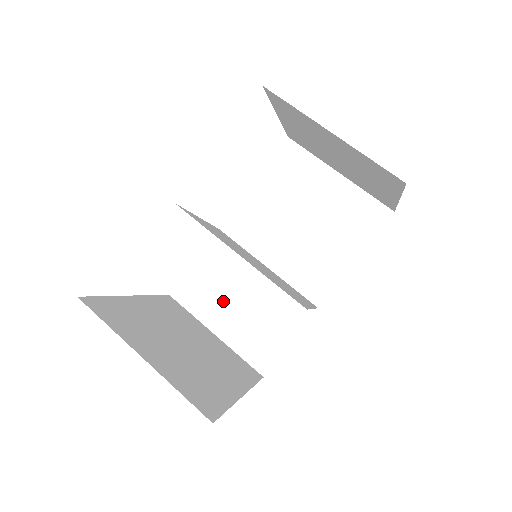
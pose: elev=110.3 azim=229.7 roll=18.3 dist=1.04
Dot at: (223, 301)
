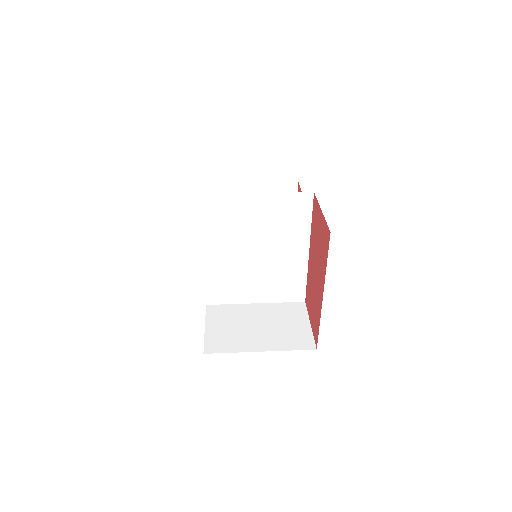
Dot at: (246, 333)
